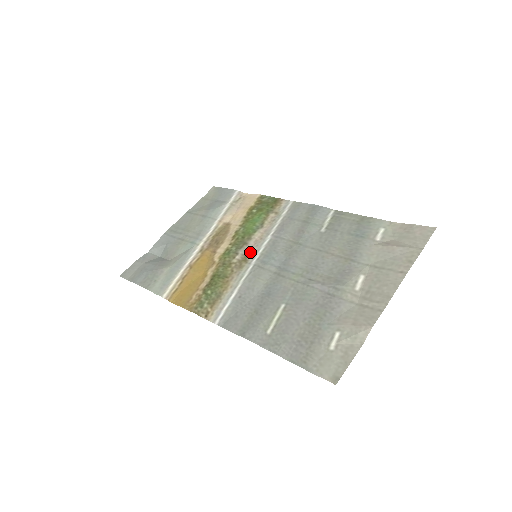
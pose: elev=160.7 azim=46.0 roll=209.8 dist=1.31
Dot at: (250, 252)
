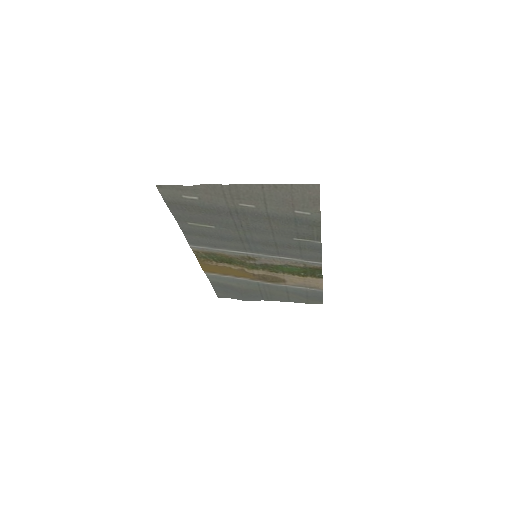
Dot at: (258, 259)
